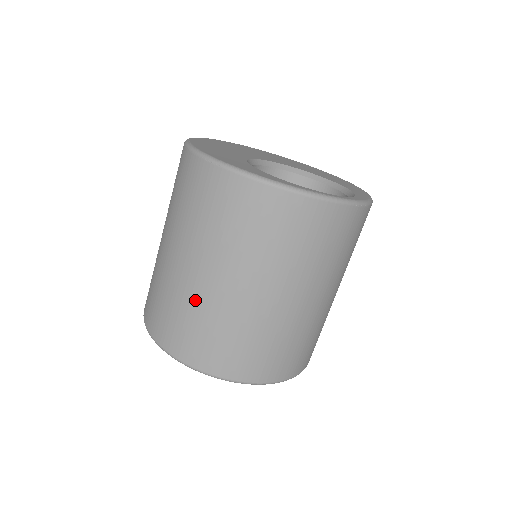
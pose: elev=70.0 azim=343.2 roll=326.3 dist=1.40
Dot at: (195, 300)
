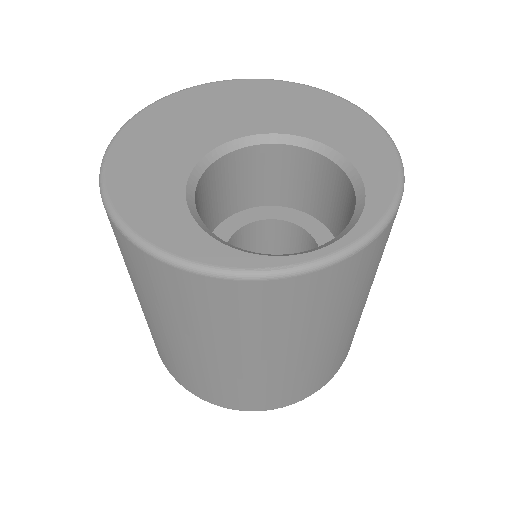
Dot at: (175, 354)
